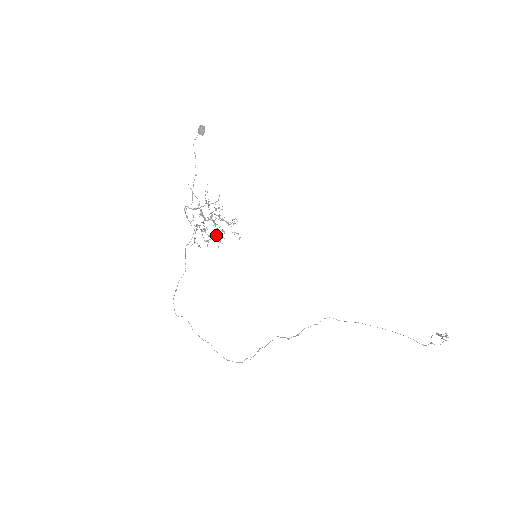
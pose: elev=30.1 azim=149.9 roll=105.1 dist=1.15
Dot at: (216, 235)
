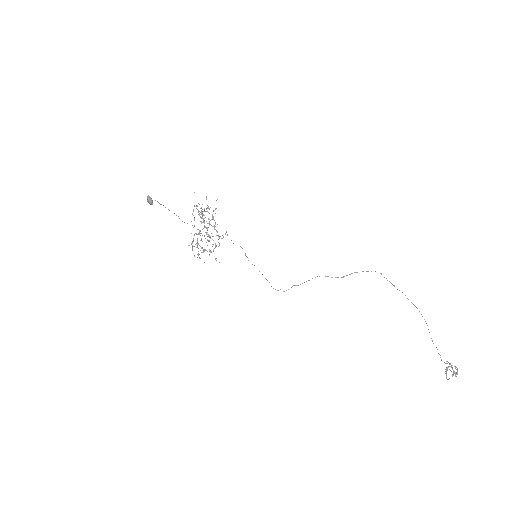
Dot at: (206, 250)
